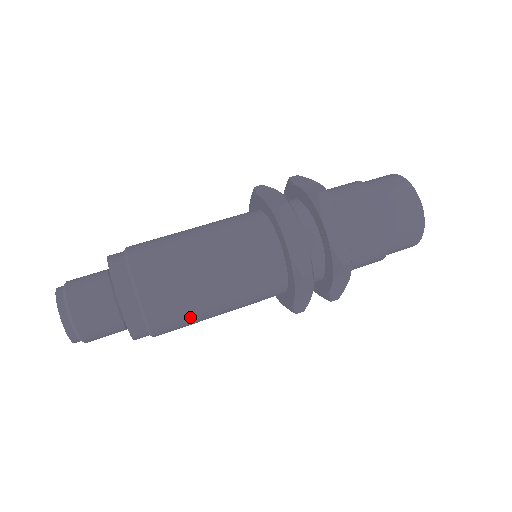
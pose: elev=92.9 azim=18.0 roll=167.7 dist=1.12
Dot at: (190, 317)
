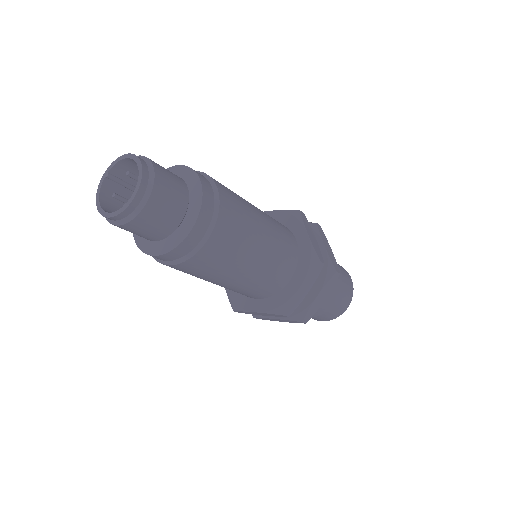
Dot at: (200, 276)
